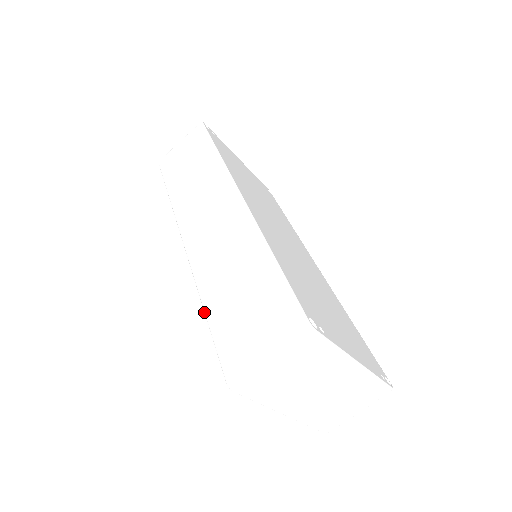
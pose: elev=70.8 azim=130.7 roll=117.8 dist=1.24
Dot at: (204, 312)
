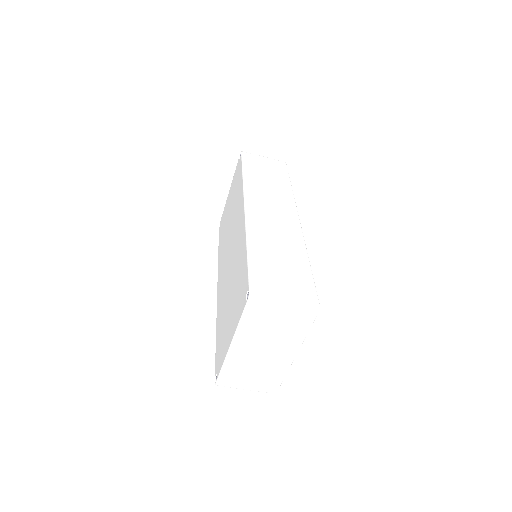
Dot at: (247, 249)
